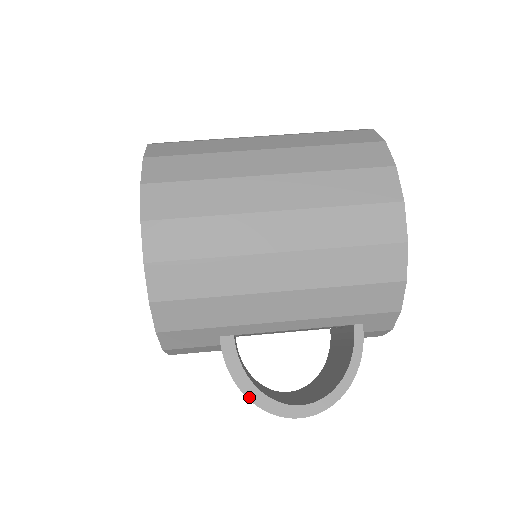
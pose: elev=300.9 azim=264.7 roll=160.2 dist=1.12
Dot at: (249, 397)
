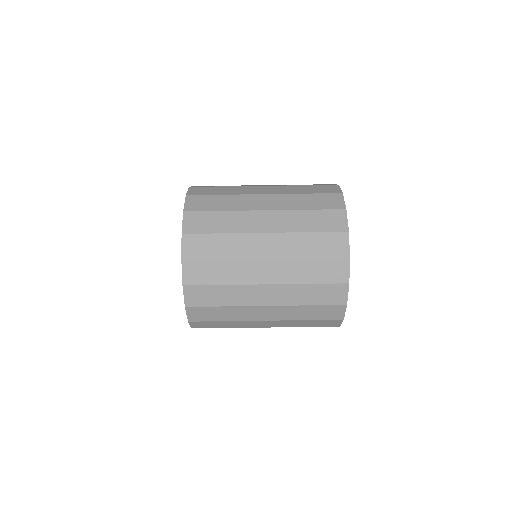
Dot at: occluded
